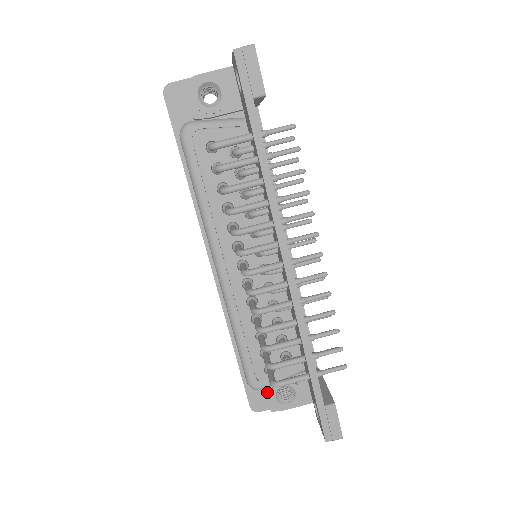
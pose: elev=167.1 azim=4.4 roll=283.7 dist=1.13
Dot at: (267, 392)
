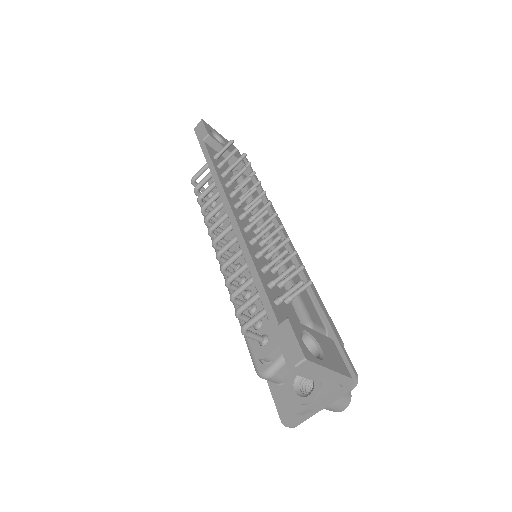
Dot at: (287, 388)
